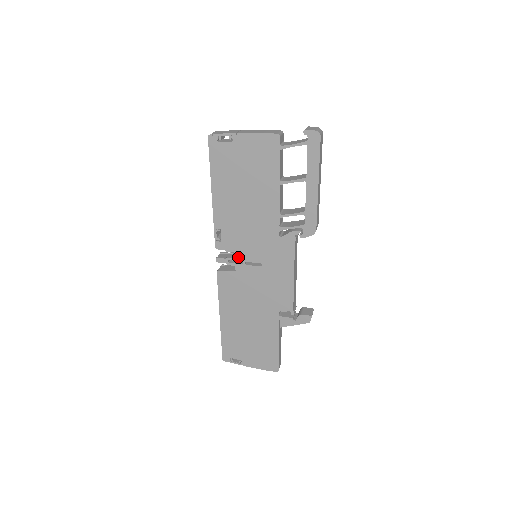
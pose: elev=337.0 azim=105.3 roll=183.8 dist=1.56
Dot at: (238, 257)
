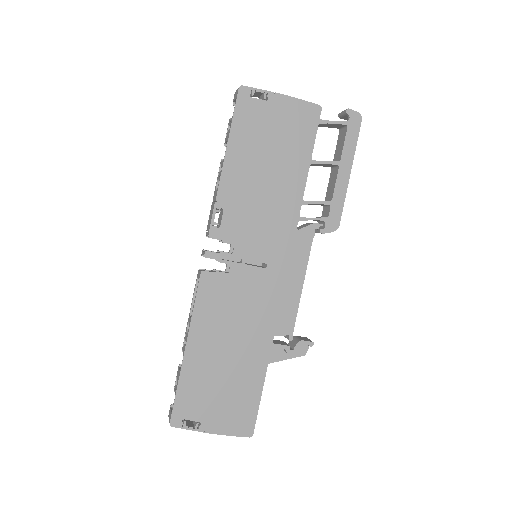
Dot at: (237, 252)
